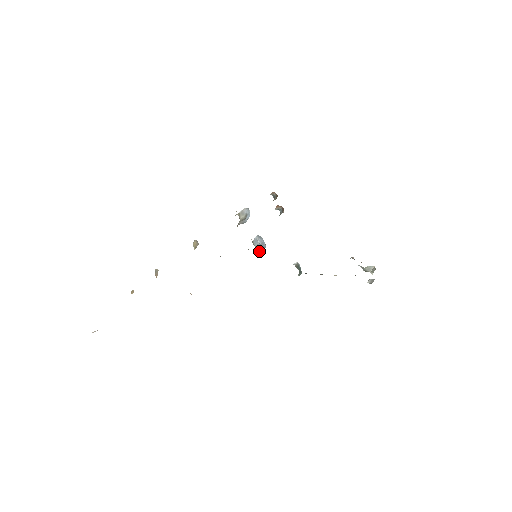
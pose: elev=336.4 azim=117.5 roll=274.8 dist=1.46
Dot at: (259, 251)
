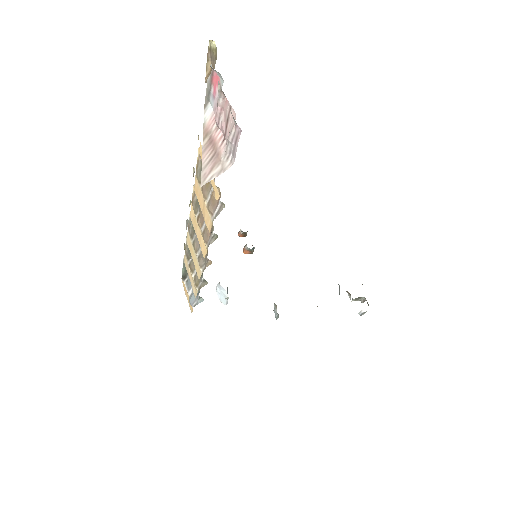
Dot at: occluded
